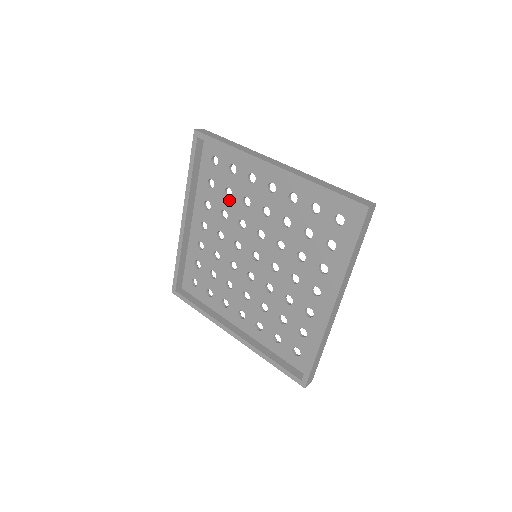
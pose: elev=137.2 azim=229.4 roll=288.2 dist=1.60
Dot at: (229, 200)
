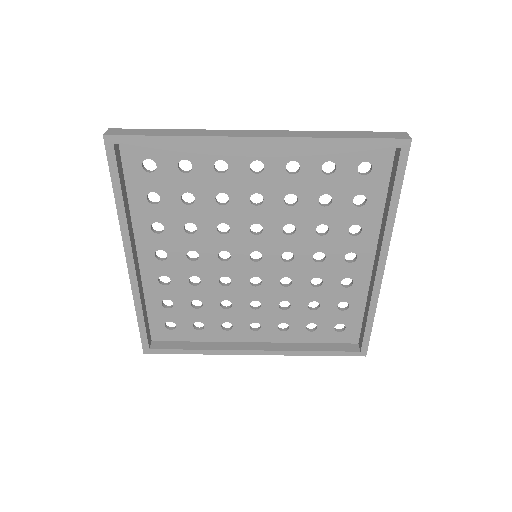
Dot at: (192, 208)
